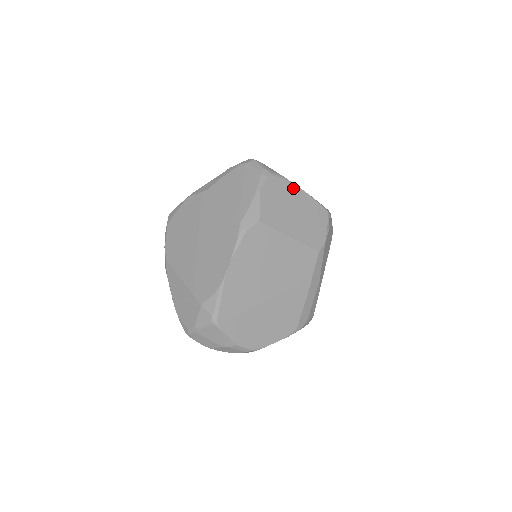
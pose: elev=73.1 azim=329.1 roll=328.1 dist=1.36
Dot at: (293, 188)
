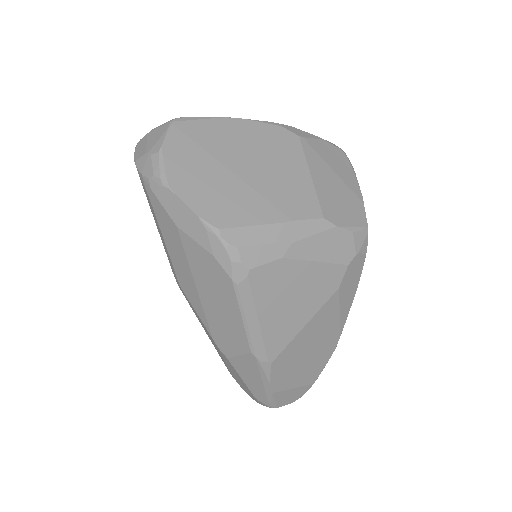
Dot at: (353, 178)
